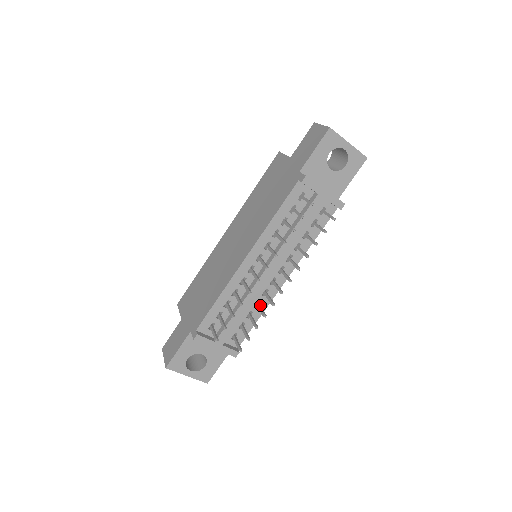
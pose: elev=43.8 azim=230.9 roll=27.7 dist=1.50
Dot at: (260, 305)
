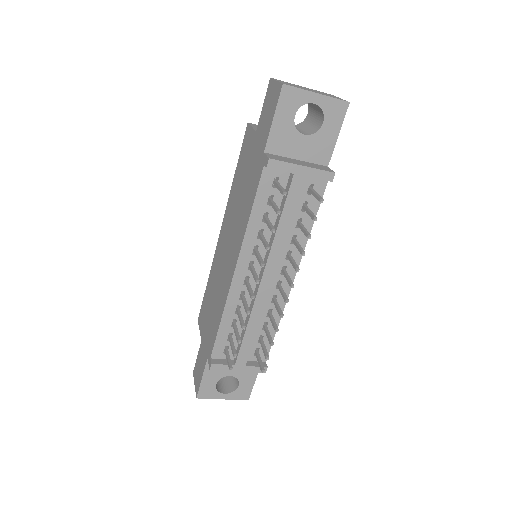
Dot at: (273, 313)
